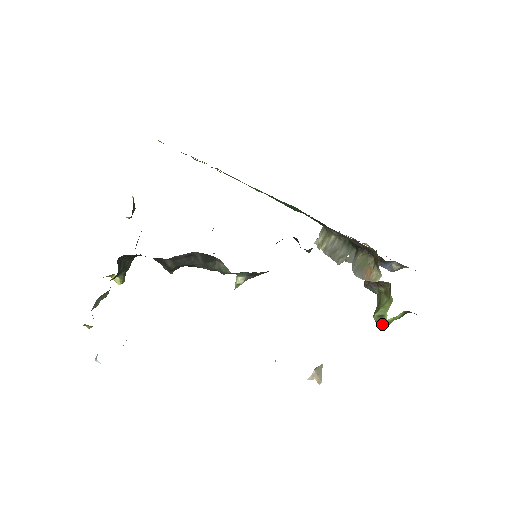
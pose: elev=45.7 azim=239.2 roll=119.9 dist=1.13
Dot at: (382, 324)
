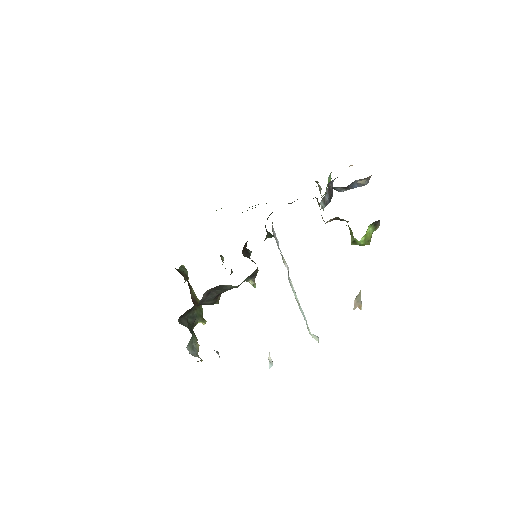
Dot at: (362, 245)
